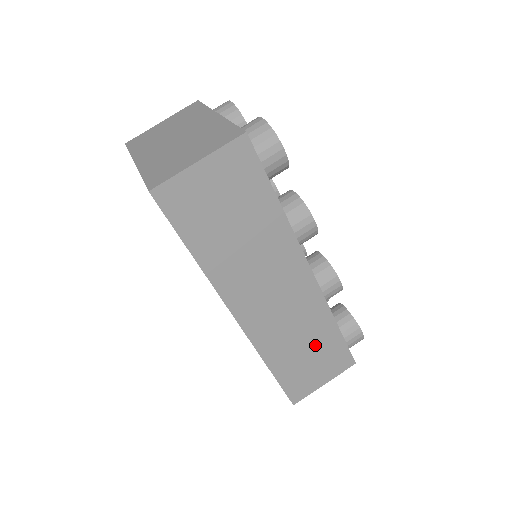
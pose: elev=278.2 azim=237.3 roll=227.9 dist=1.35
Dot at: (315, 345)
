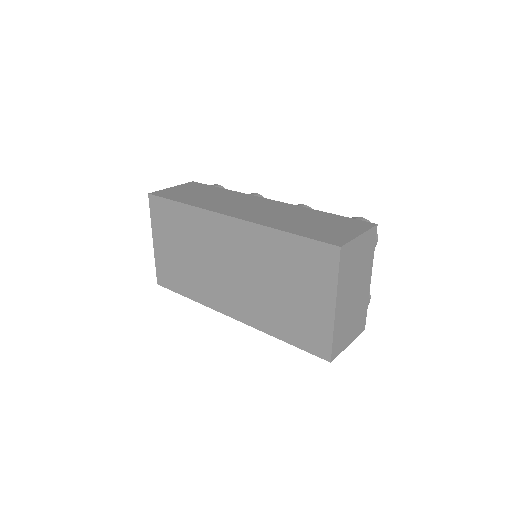
Dot at: (315, 220)
